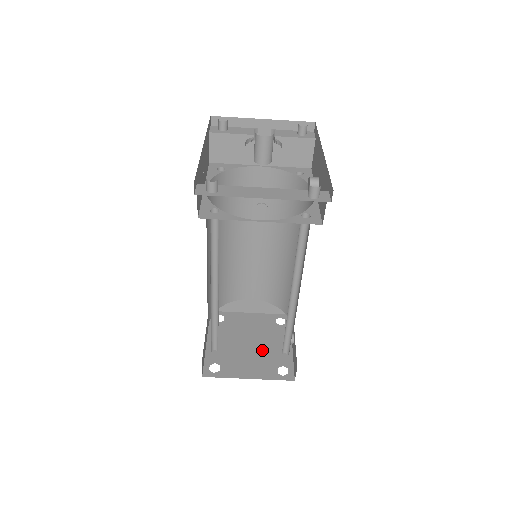
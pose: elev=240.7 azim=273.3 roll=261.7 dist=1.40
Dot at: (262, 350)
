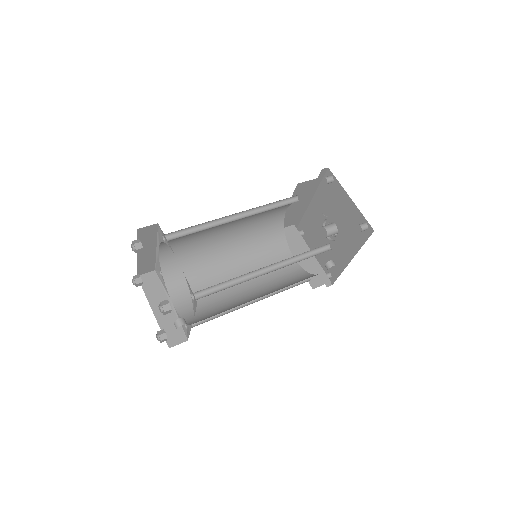
Dot at: occluded
